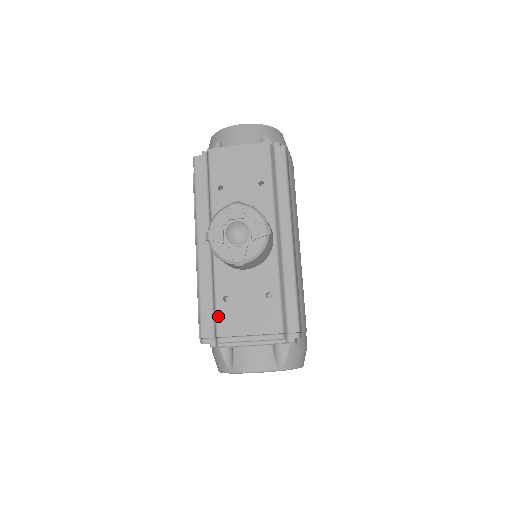
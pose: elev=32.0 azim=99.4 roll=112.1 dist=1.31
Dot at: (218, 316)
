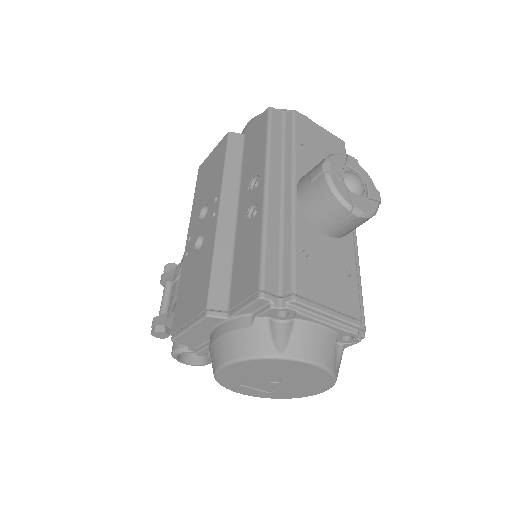
Dot at: (297, 268)
